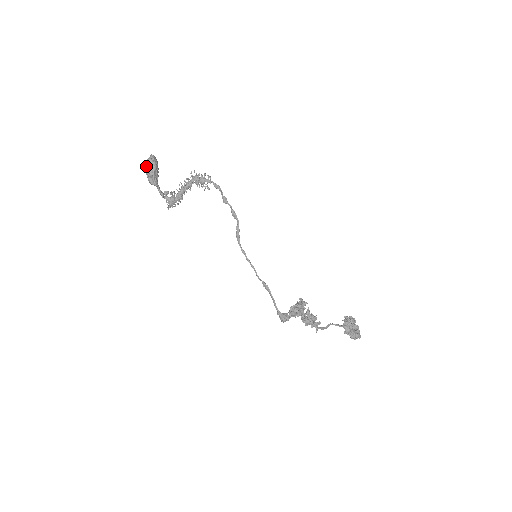
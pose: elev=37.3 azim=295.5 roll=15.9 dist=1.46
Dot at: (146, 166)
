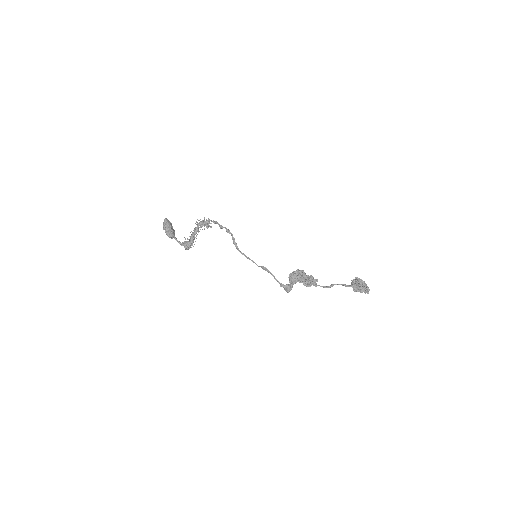
Dot at: (163, 227)
